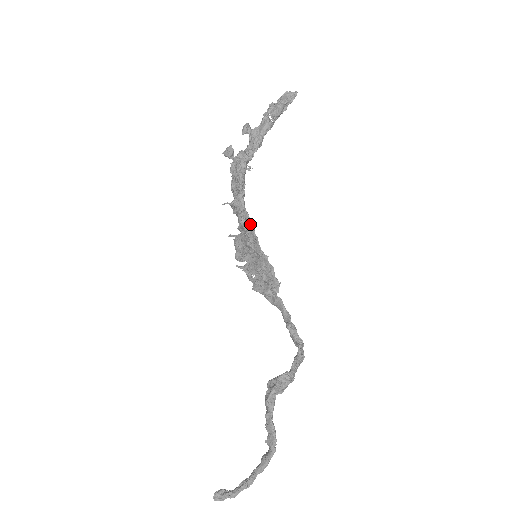
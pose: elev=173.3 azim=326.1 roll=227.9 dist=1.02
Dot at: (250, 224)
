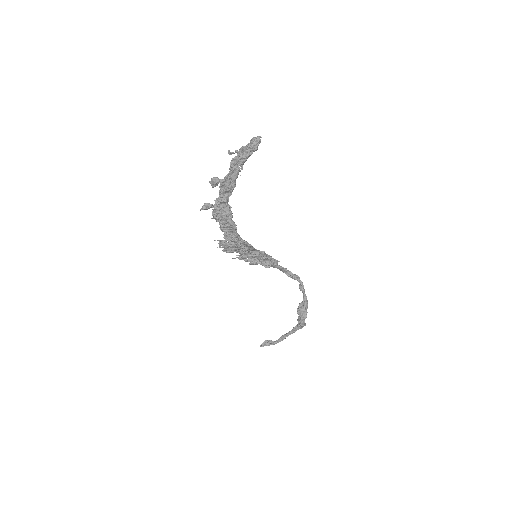
Dot at: (250, 247)
